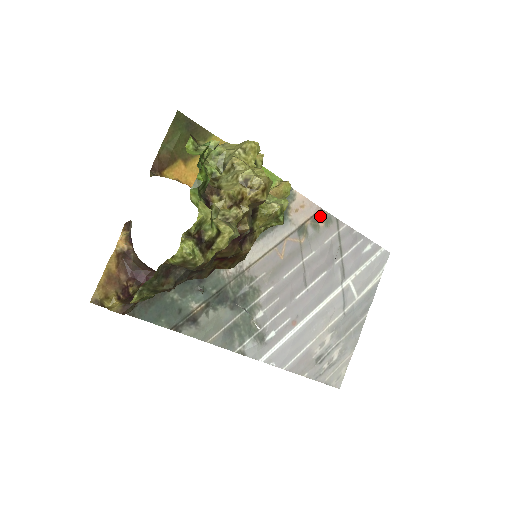
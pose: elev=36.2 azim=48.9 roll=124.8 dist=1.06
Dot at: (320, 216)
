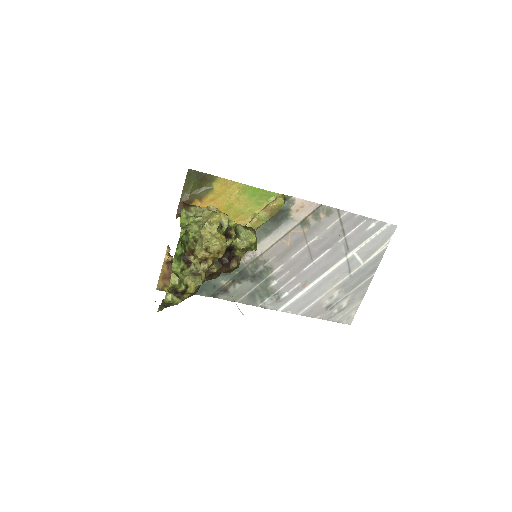
Dot at: (321, 210)
